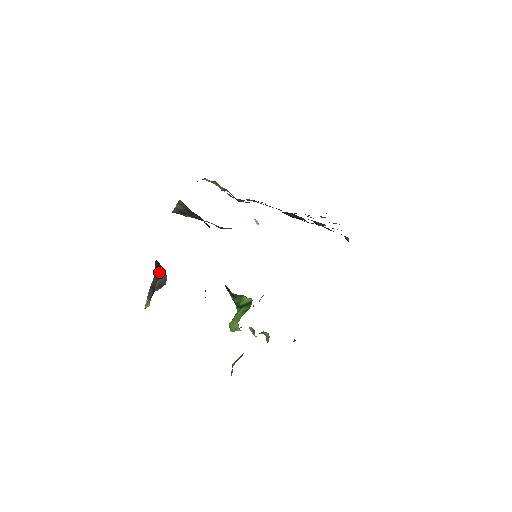
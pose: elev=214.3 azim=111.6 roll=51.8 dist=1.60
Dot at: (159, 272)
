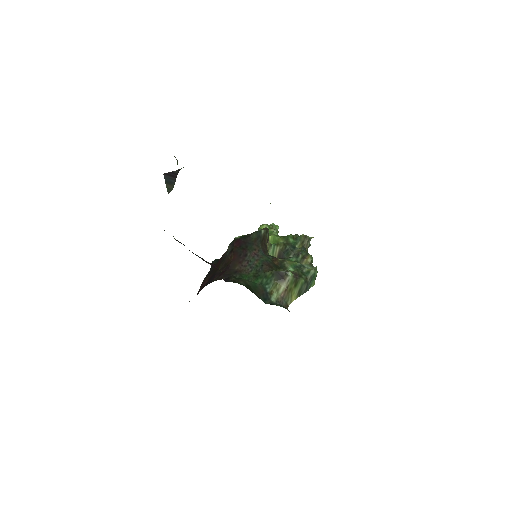
Dot at: (172, 183)
